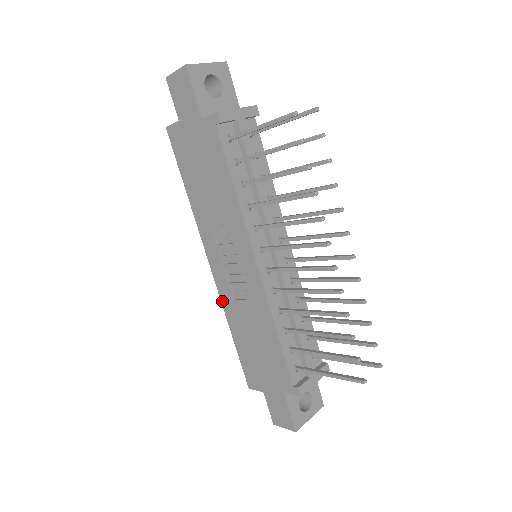
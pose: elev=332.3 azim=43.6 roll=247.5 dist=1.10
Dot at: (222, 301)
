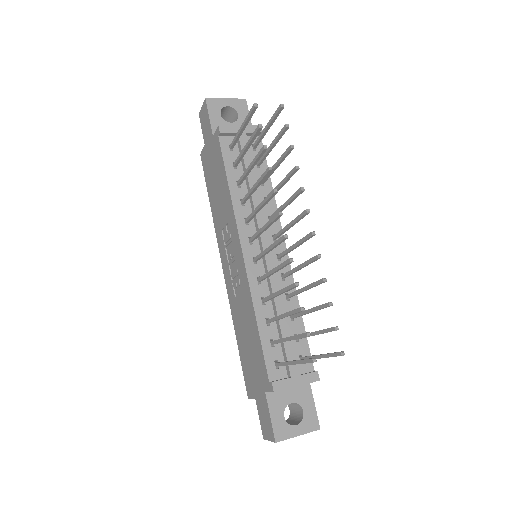
Dot at: (230, 303)
